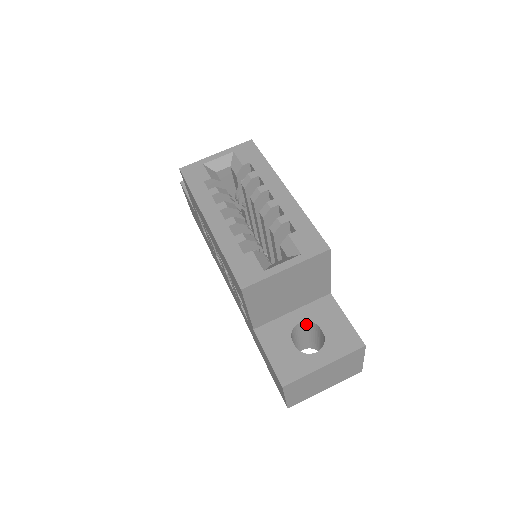
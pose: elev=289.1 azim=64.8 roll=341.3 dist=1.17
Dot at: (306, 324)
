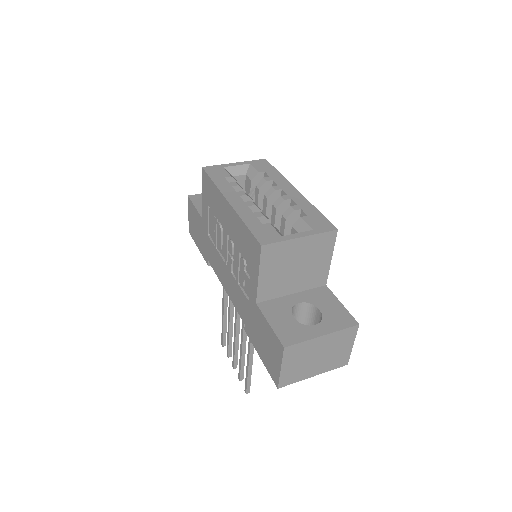
Dot at: (304, 306)
